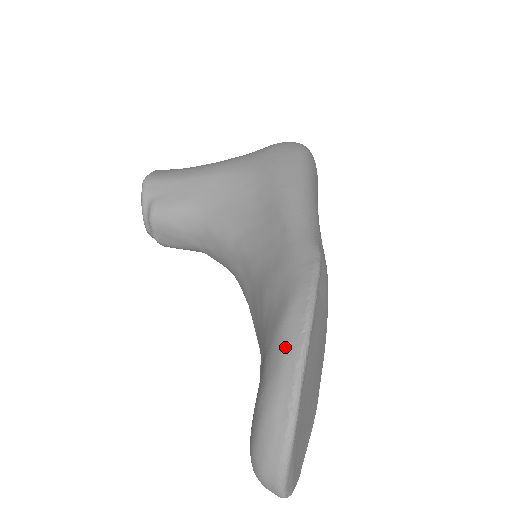
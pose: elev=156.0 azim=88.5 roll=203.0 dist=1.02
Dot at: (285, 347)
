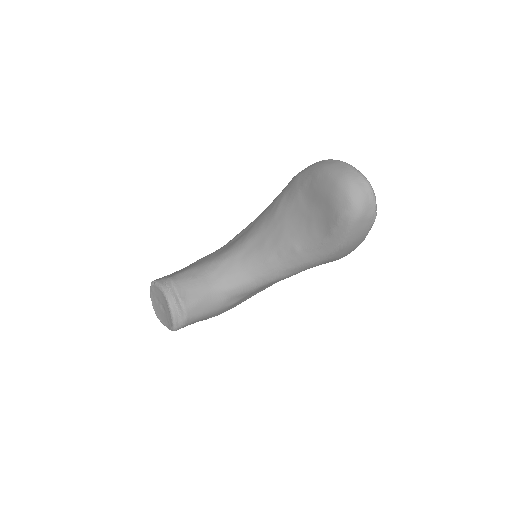
Dot at: (306, 168)
